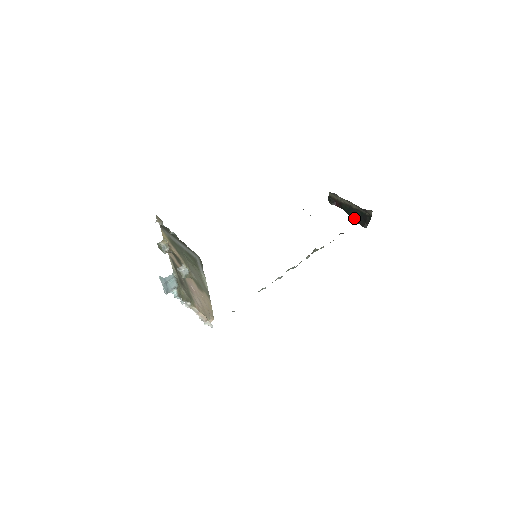
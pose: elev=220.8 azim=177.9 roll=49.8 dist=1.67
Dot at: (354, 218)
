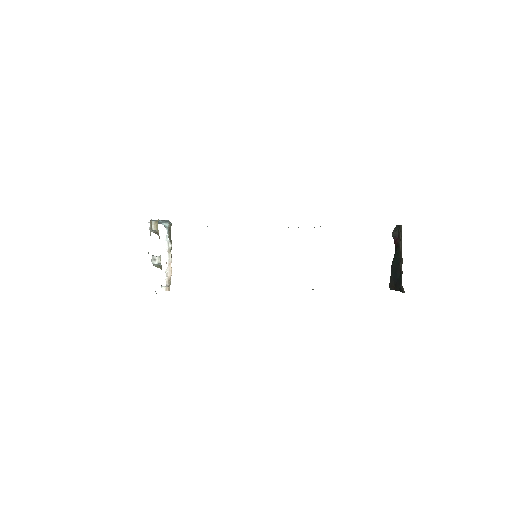
Dot at: (392, 271)
